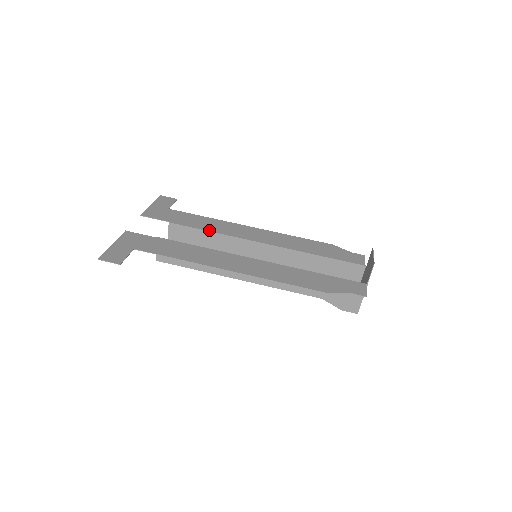
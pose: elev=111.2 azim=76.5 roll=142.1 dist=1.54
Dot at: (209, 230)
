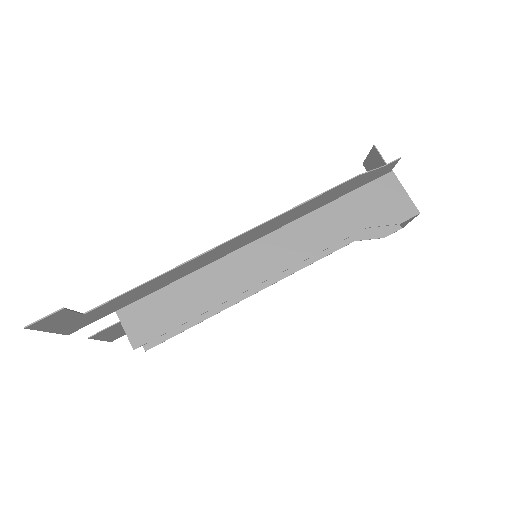
Dot at: occluded
